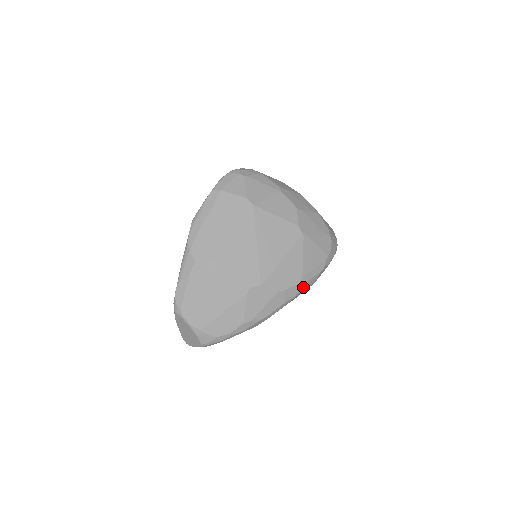
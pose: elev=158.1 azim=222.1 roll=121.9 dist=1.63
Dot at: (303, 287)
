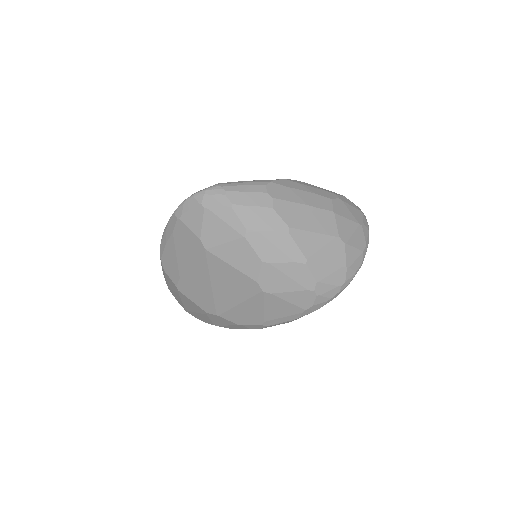
Dot at: (269, 326)
